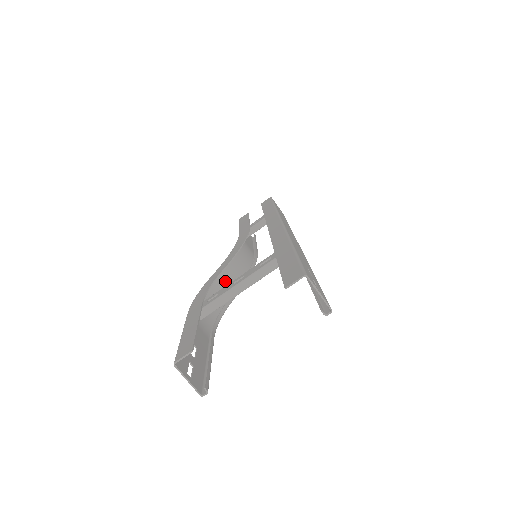
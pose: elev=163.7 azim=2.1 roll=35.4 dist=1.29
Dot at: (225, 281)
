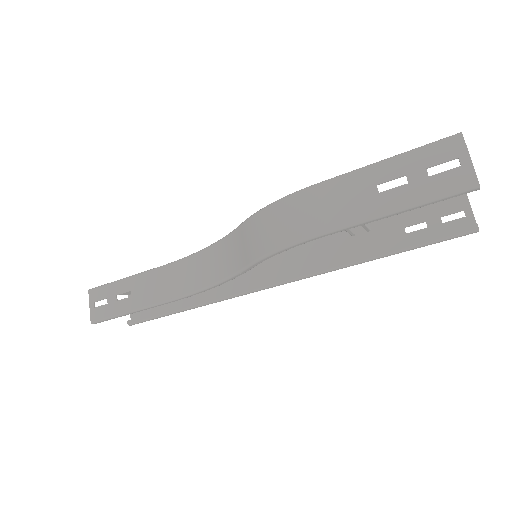
Dot at: (239, 247)
